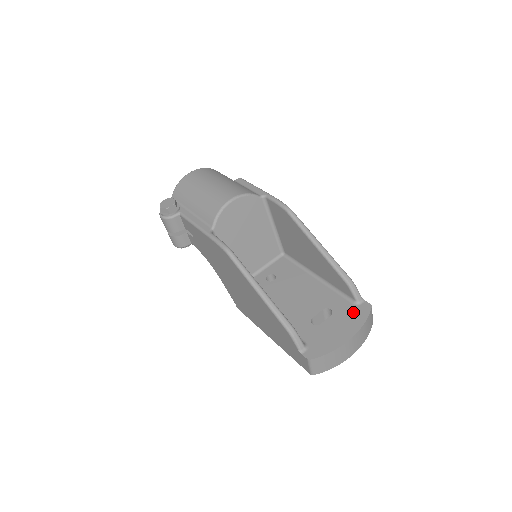
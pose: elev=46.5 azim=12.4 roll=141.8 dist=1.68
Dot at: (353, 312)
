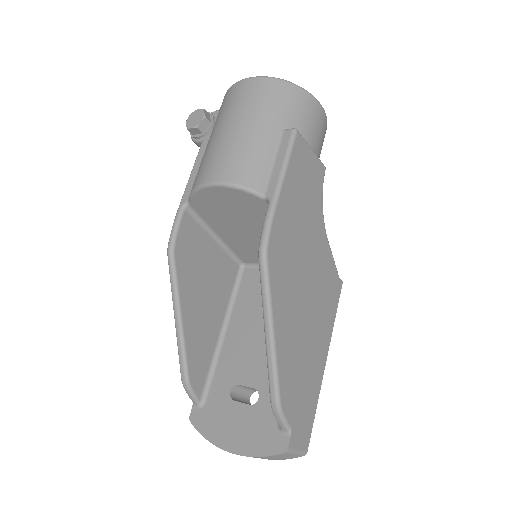
Dot at: (265, 431)
